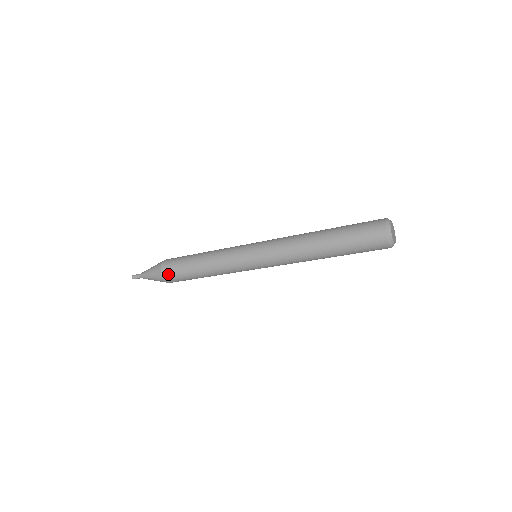
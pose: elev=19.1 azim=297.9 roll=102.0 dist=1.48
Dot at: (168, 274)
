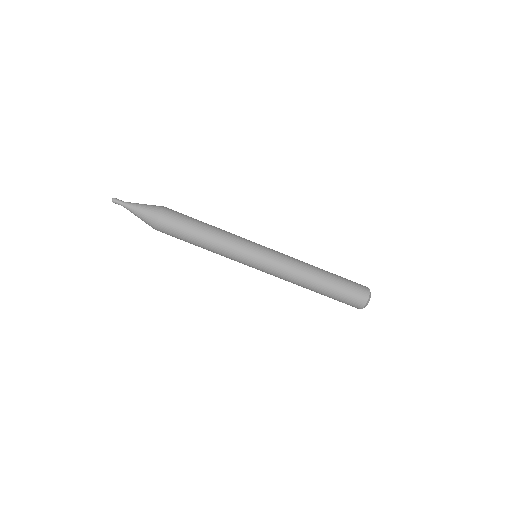
Dot at: (171, 211)
